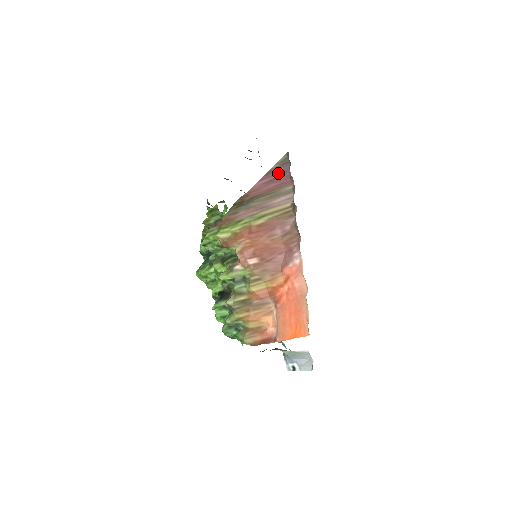
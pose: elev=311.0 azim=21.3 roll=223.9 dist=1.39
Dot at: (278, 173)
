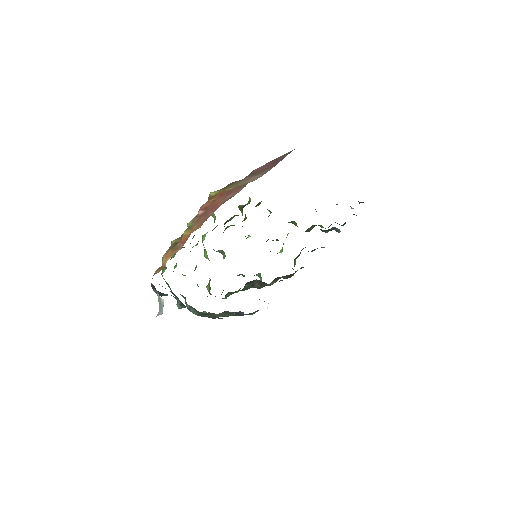
Dot at: (277, 160)
